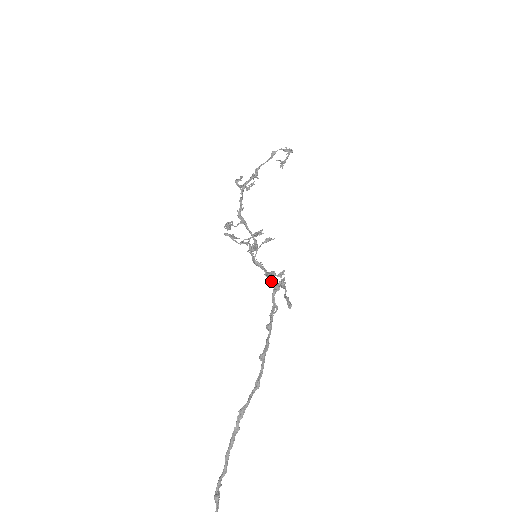
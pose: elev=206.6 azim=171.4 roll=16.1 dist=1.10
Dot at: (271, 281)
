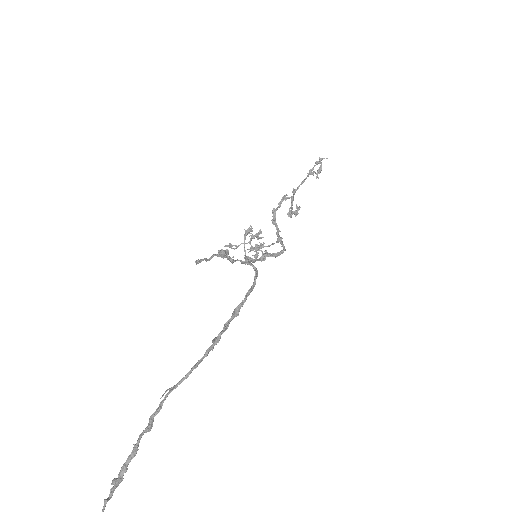
Dot at: (254, 269)
